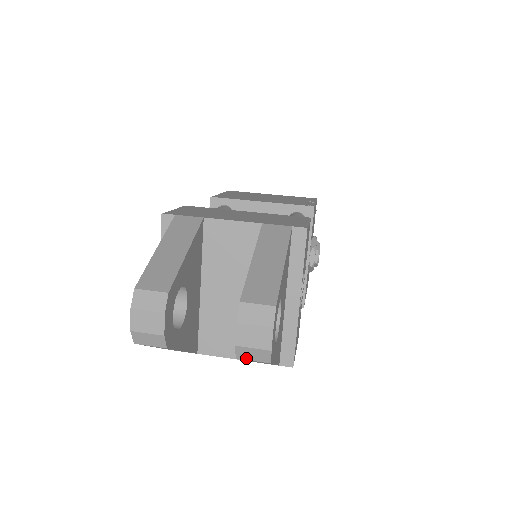
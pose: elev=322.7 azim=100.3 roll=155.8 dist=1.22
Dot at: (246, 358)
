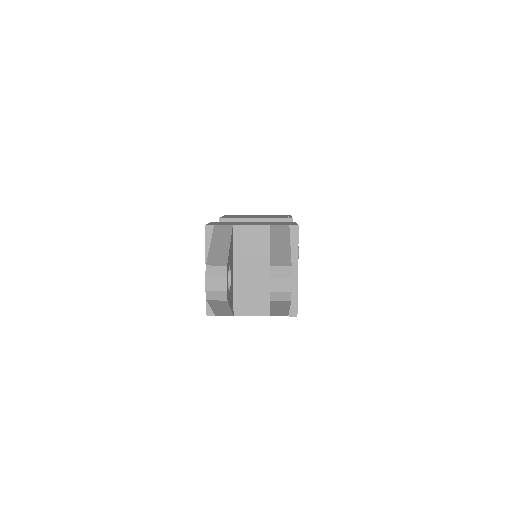
Dot at: (276, 300)
